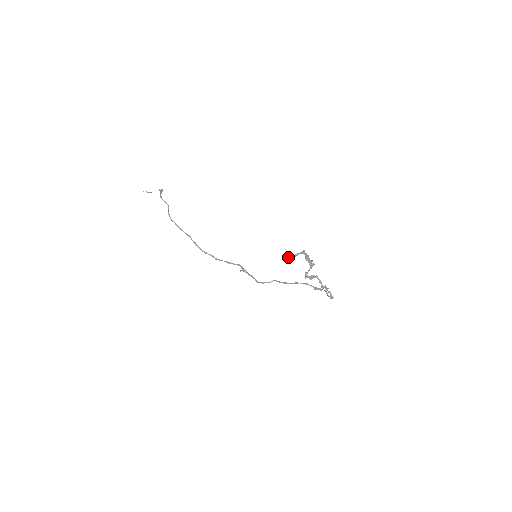
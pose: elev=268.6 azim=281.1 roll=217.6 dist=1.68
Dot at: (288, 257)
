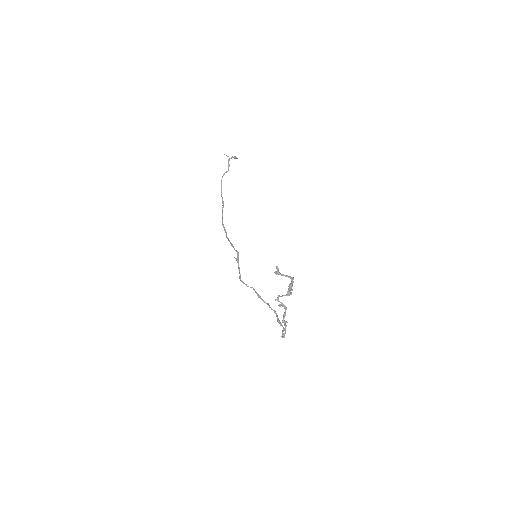
Dot at: (276, 271)
